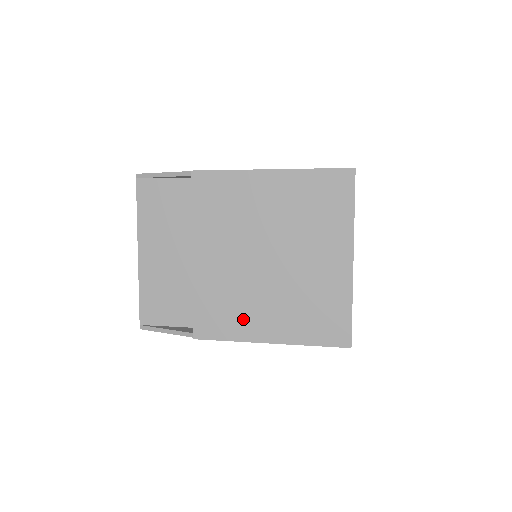
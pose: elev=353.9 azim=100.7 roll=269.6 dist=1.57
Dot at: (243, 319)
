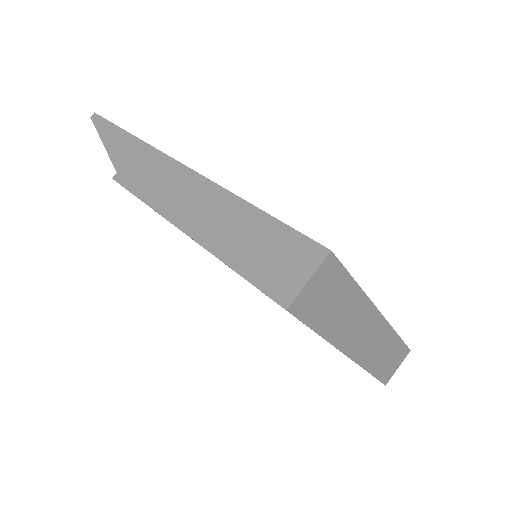
Dot at: occluded
